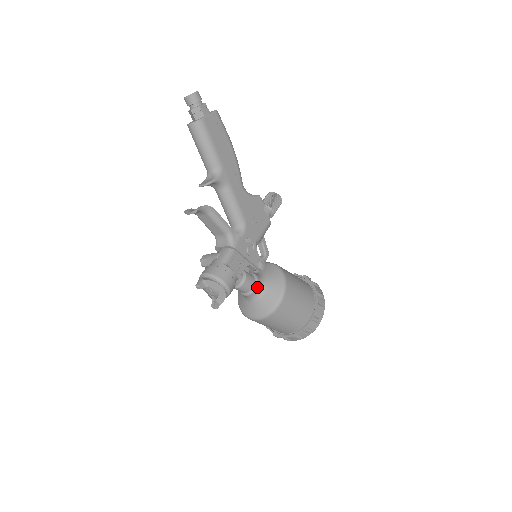
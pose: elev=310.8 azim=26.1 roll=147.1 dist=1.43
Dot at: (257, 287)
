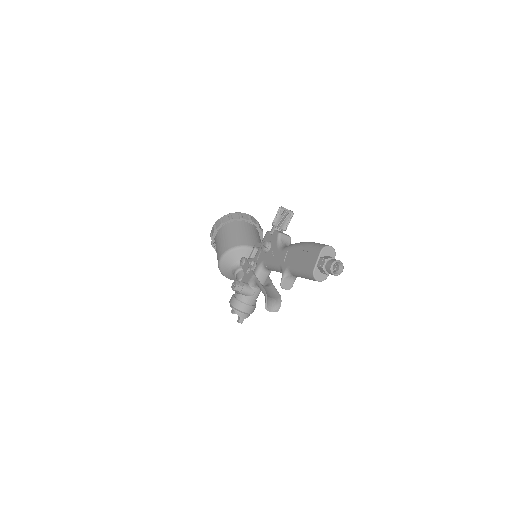
Dot at: occluded
